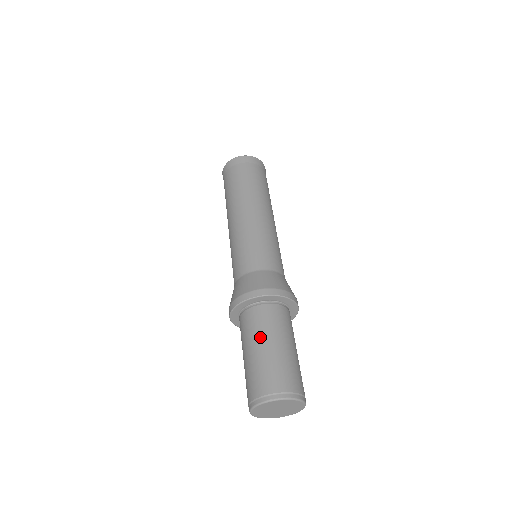
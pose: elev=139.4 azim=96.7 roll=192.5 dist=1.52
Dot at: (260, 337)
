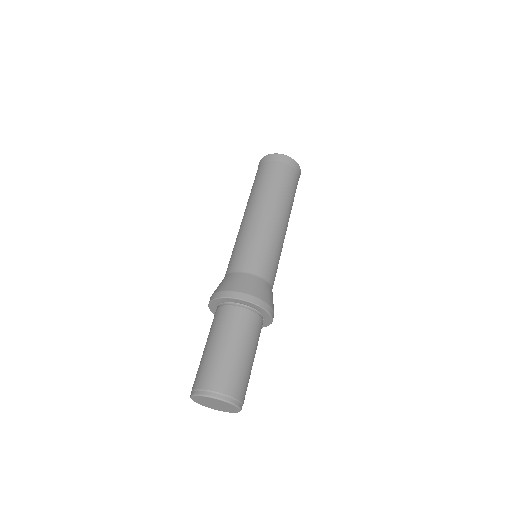
Dot at: (212, 336)
